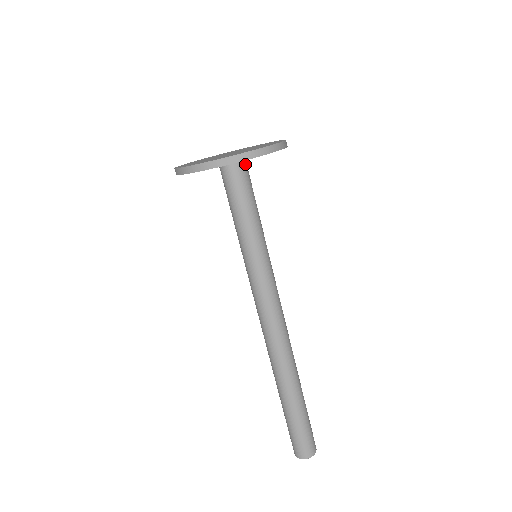
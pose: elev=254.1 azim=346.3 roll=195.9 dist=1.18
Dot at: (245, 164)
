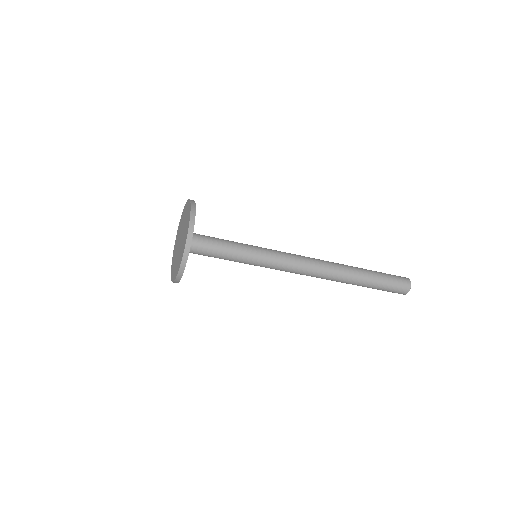
Dot at: (190, 248)
